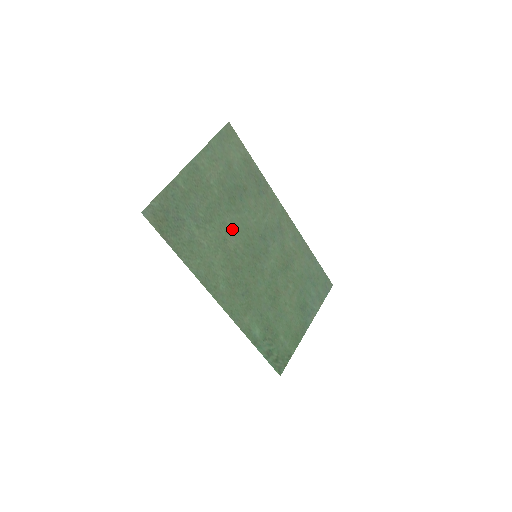
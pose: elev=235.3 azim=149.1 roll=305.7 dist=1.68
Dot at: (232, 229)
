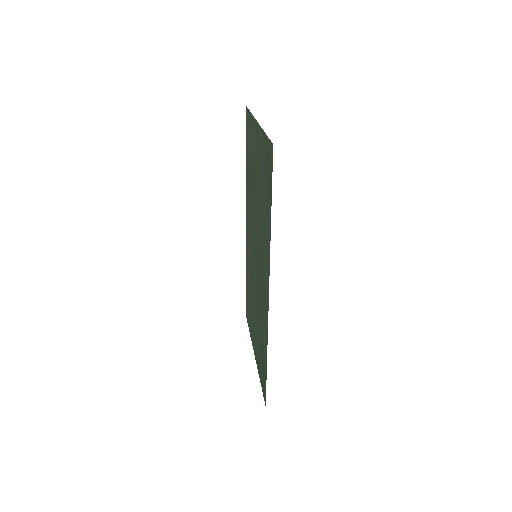
Dot at: (257, 215)
